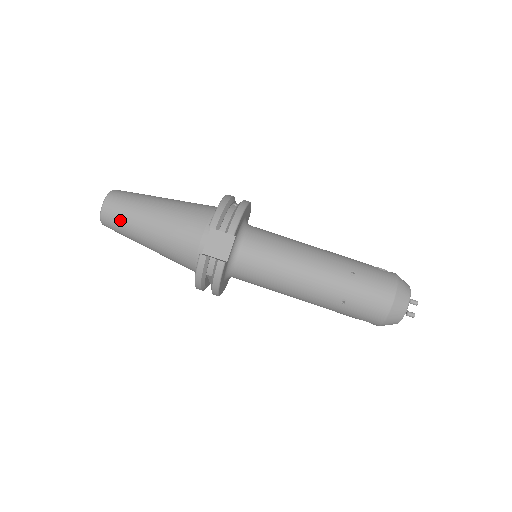
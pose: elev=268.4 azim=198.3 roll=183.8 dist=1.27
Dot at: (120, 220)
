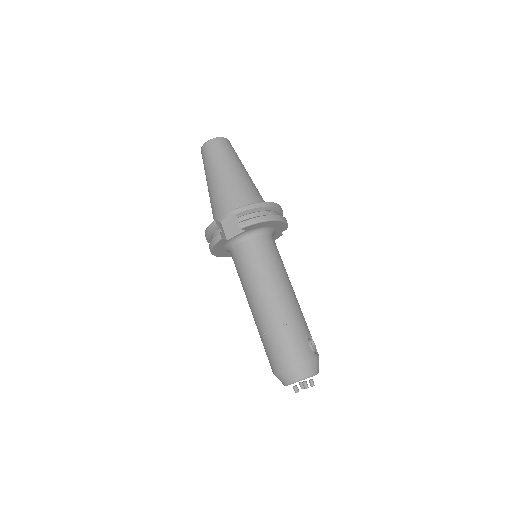
Dot at: (207, 159)
